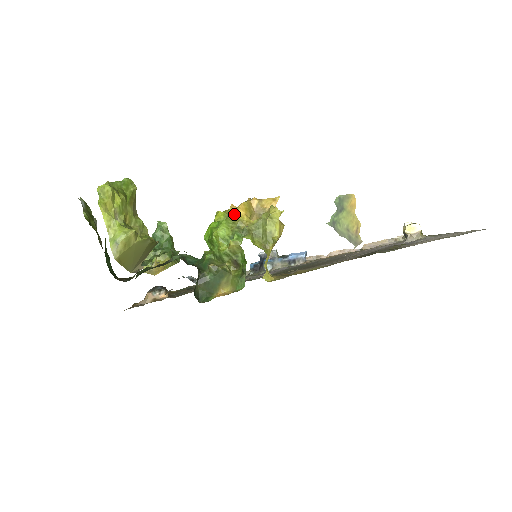
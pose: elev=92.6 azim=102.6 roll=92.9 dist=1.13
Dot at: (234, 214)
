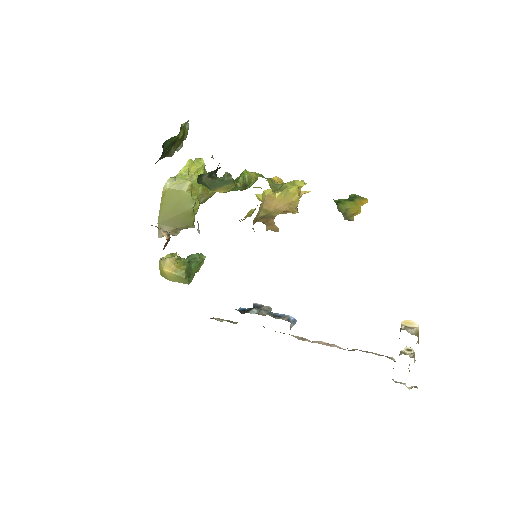
Dot at: occluded
